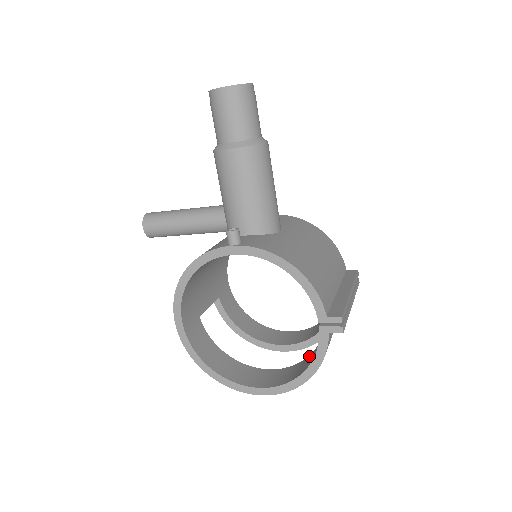
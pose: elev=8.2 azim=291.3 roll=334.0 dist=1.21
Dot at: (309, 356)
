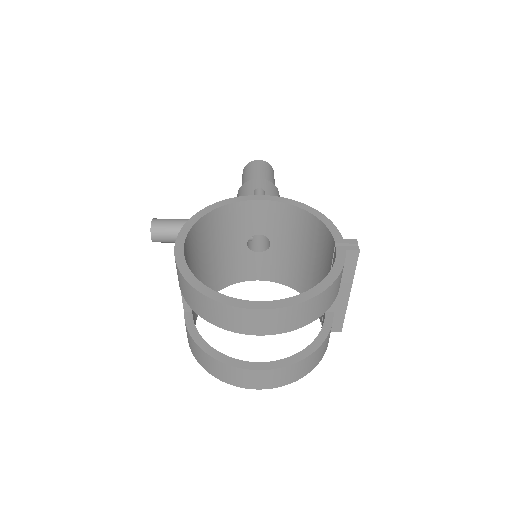
Dot at: occluded
